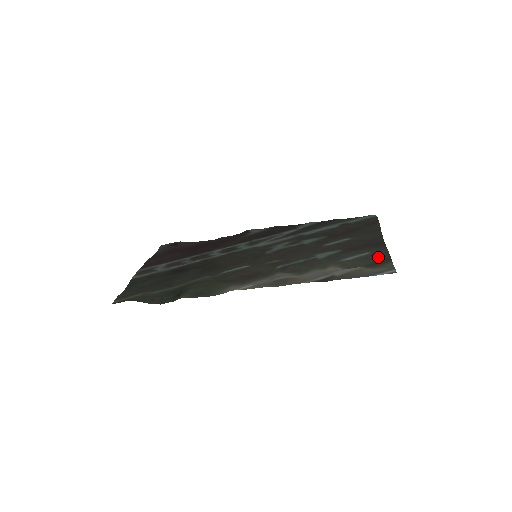
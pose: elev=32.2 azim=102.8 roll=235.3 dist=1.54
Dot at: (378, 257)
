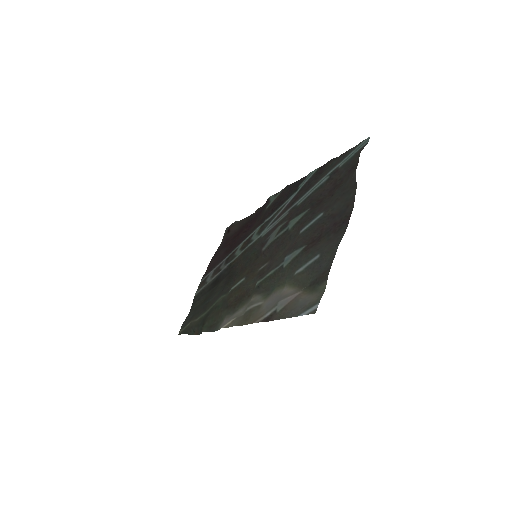
Dot at: (324, 265)
